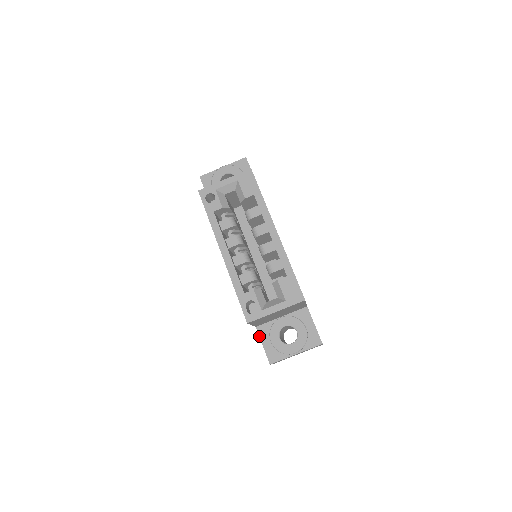
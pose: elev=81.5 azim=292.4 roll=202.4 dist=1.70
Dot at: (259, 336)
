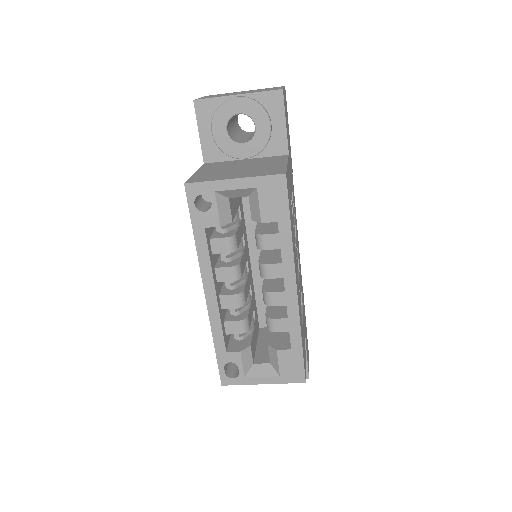
Dot at: occluded
